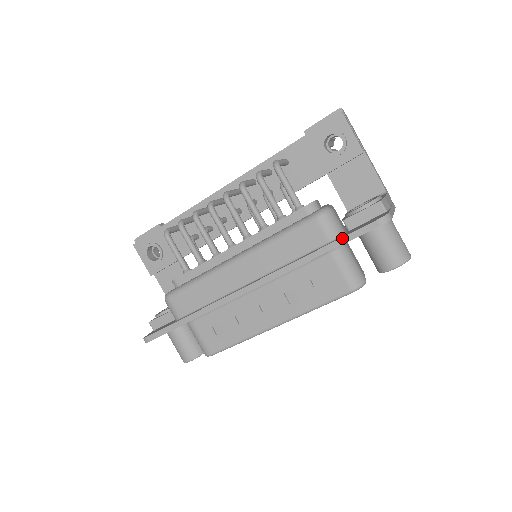
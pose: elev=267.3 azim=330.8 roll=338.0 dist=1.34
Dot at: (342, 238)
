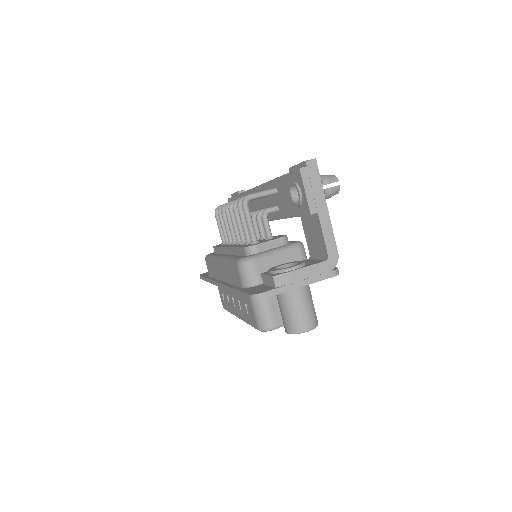
Dot at: (240, 291)
